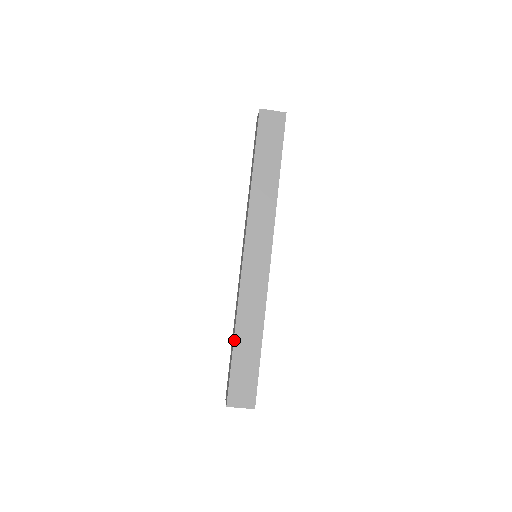
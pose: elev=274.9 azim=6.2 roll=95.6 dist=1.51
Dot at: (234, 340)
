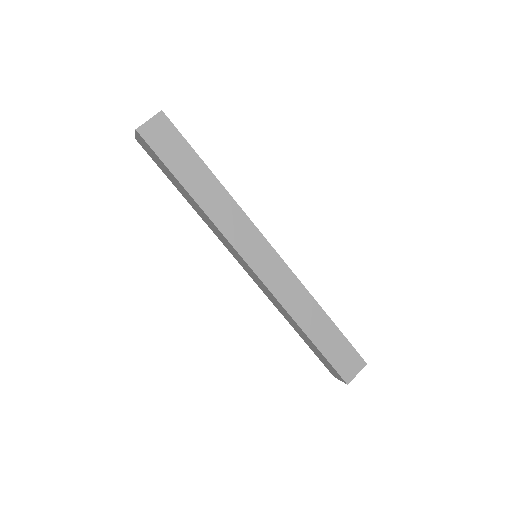
Dot at: (307, 336)
